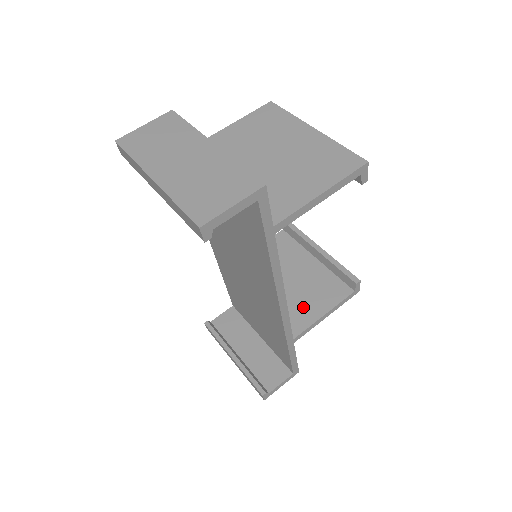
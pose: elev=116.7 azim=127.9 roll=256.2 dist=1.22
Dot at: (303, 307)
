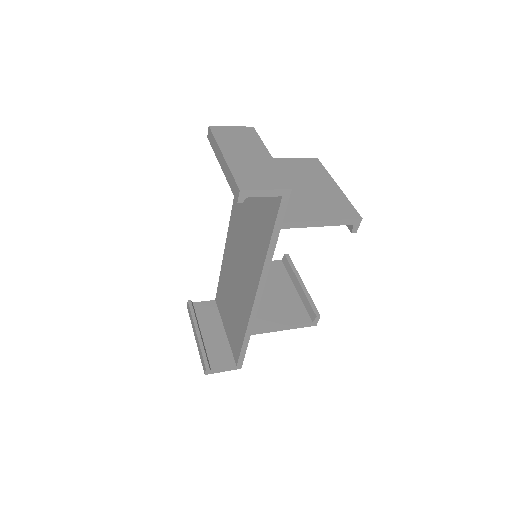
Dot at: (270, 315)
